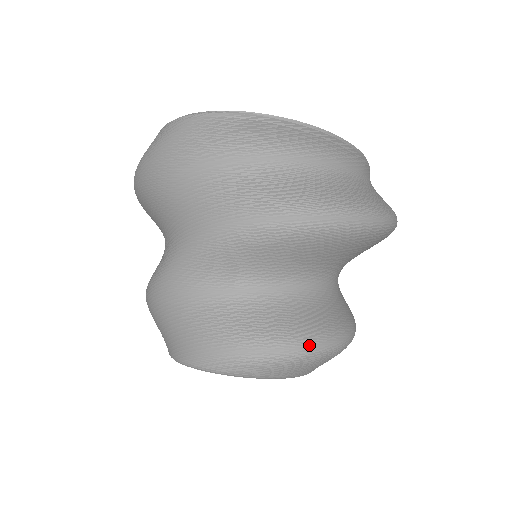
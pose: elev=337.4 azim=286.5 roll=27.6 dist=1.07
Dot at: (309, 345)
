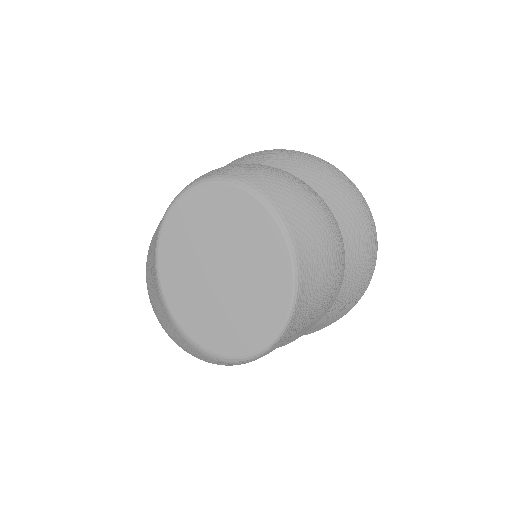
Dot at: (294, 176)
